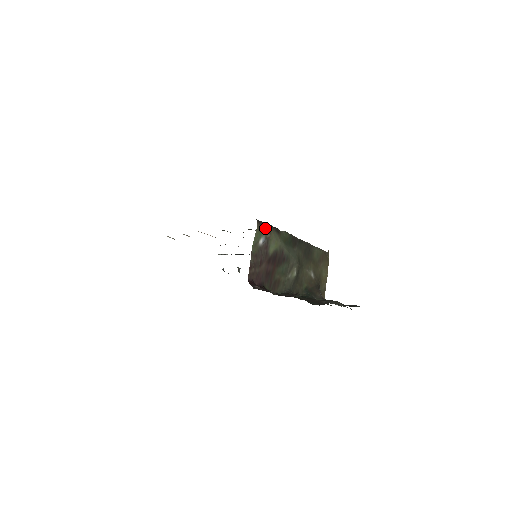
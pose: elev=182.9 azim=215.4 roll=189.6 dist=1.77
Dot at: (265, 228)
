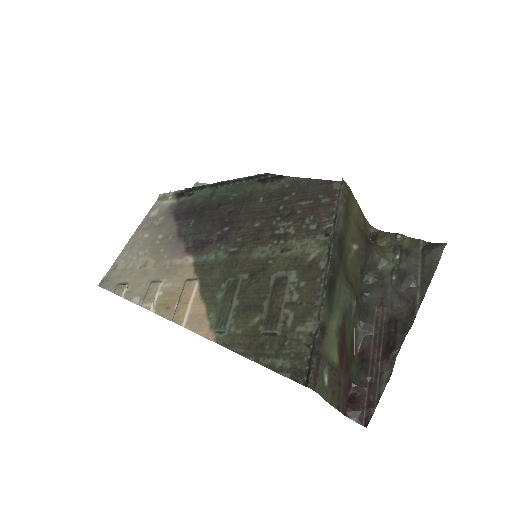
Dot at: (320, 369)
